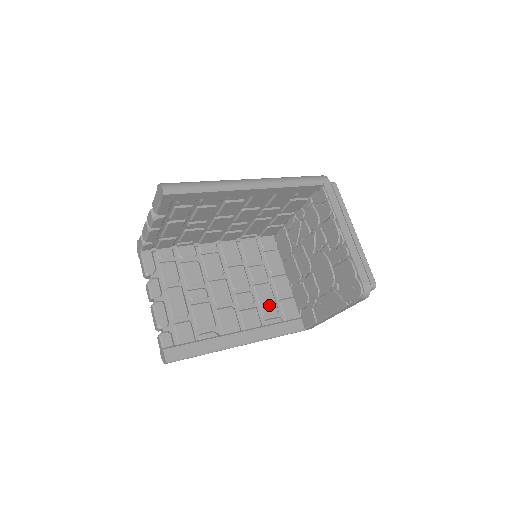
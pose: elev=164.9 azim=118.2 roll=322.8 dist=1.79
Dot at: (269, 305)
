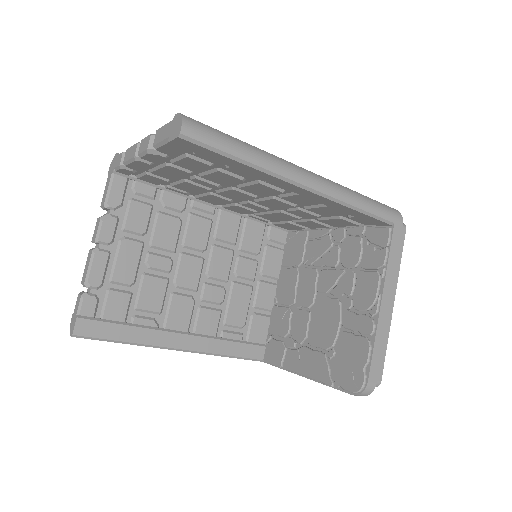
Dot at: (238, 314)
